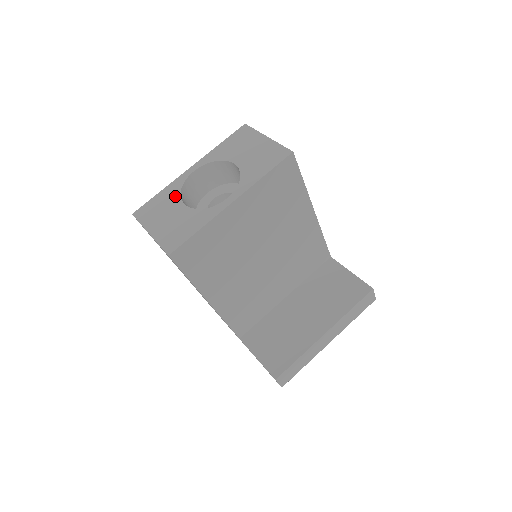
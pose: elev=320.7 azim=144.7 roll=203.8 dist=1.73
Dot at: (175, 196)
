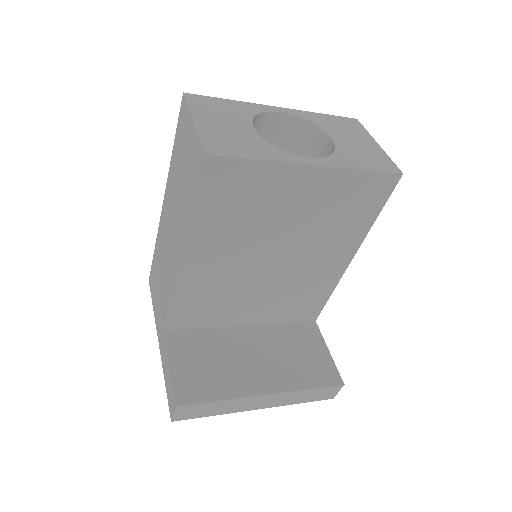
Dot at: (247, 114)
